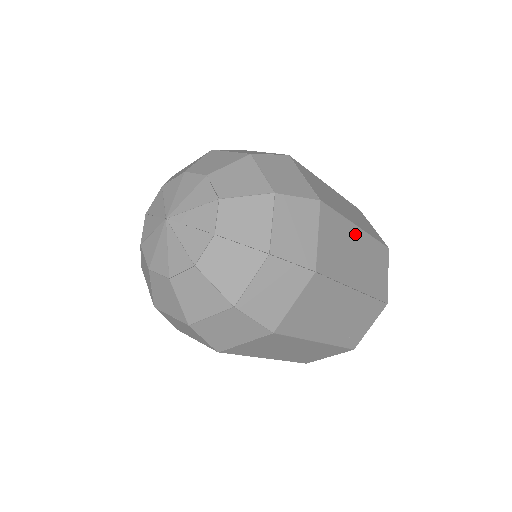
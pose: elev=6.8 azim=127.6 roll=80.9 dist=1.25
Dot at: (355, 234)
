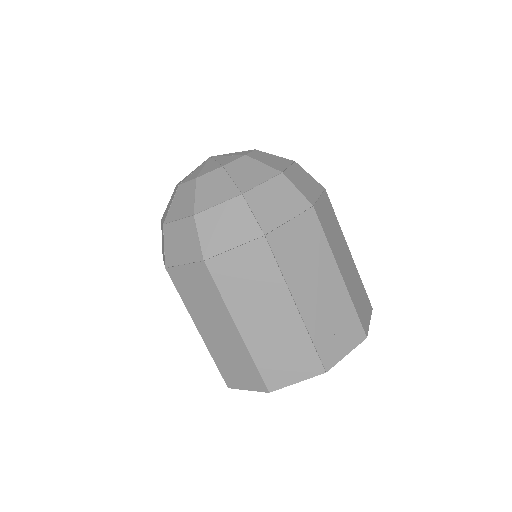
Dot at: (285, 303)
